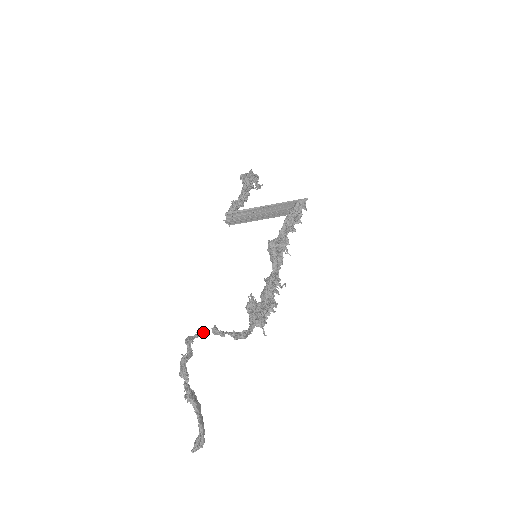
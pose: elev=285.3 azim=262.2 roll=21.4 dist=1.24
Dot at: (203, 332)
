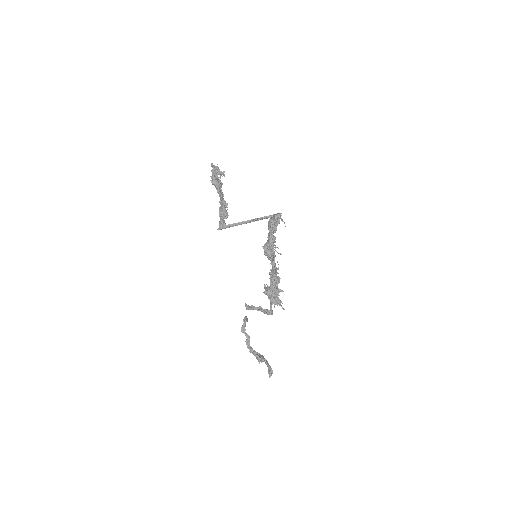
Dot at: (246, 319)
